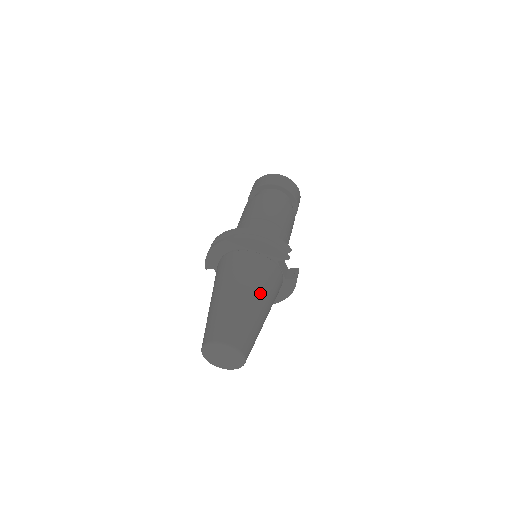
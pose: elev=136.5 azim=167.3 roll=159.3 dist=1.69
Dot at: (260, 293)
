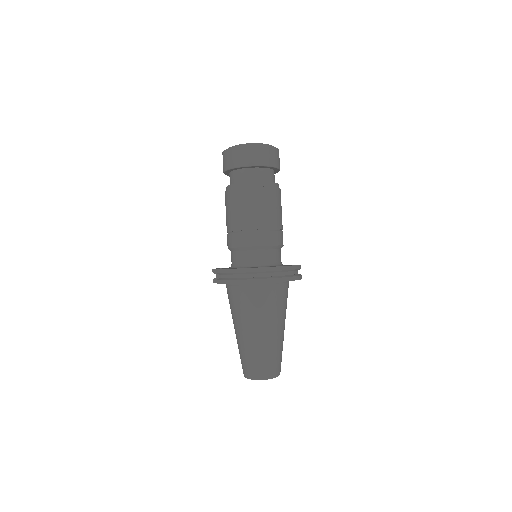
Dot at: occluded
